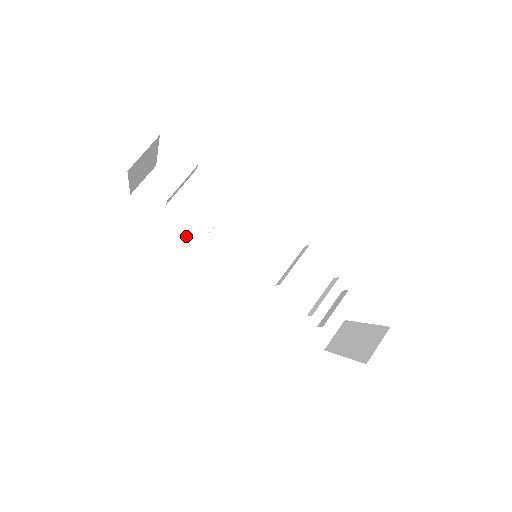
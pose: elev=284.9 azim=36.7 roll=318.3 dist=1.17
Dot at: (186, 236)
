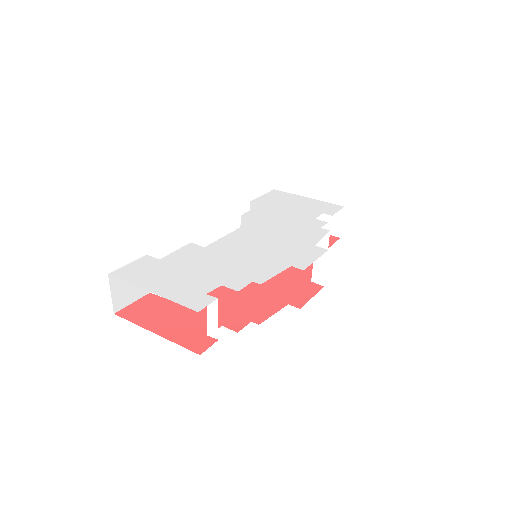
Dot at: occluded
